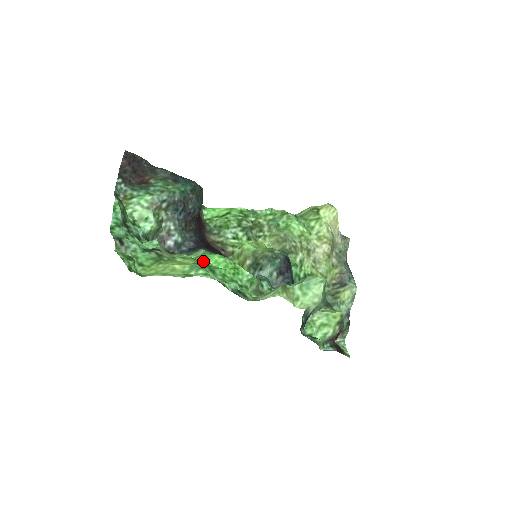
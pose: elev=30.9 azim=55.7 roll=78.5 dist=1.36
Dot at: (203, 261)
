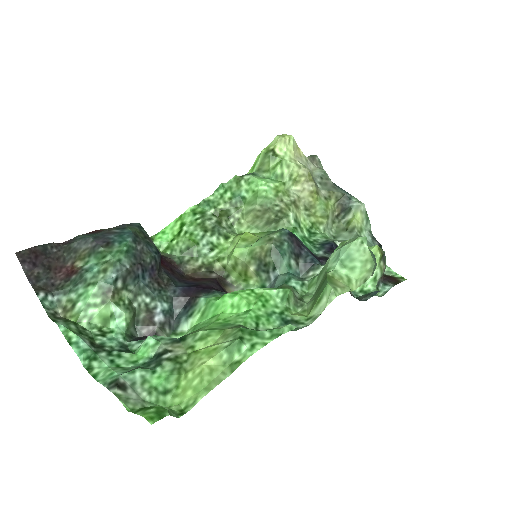
Dot at: (219, 317)
